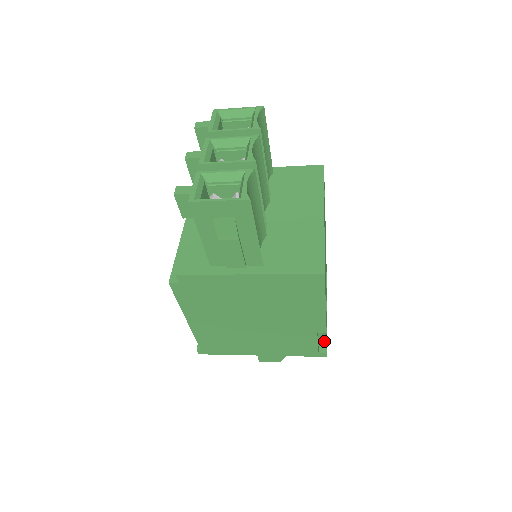
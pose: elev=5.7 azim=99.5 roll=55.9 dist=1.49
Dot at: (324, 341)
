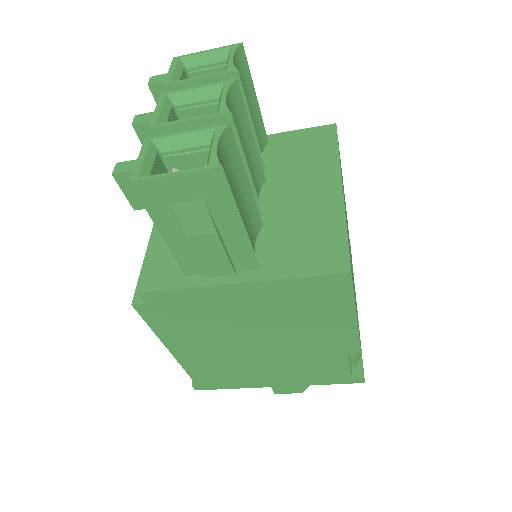
Dot at: (358, 362)
